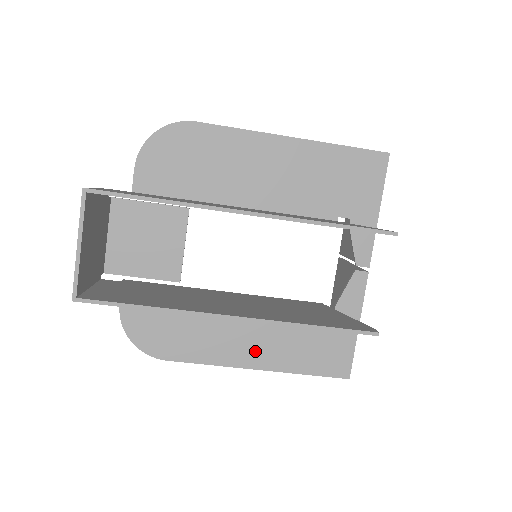
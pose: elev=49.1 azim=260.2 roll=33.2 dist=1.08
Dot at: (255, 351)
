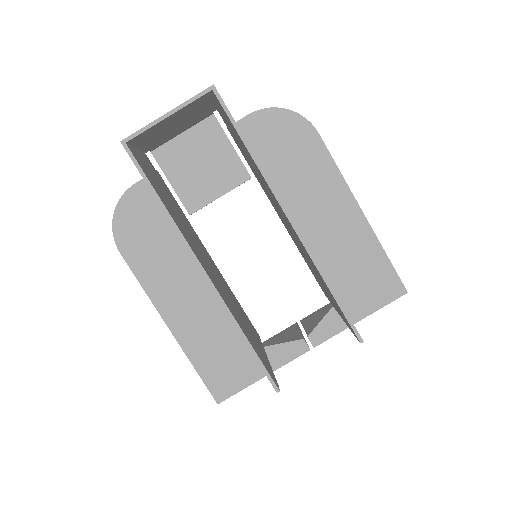
Dot at: (182, 315)
